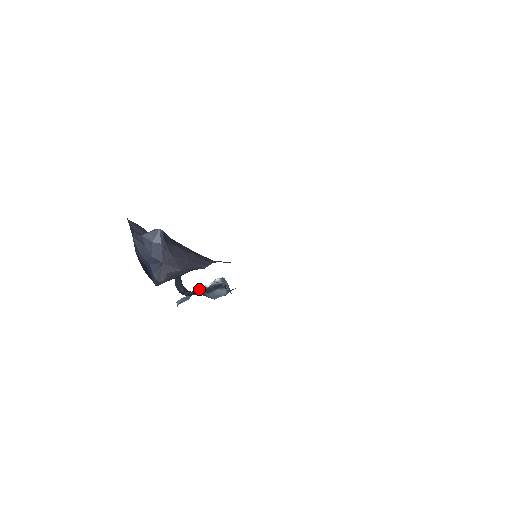
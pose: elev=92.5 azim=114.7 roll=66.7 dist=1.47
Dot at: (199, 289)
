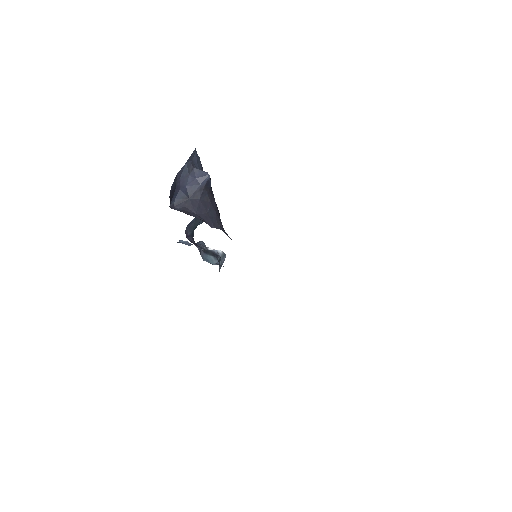
Dot at: (202, 245)
